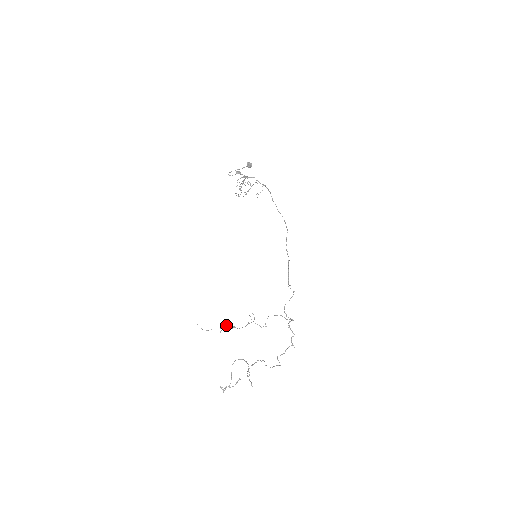
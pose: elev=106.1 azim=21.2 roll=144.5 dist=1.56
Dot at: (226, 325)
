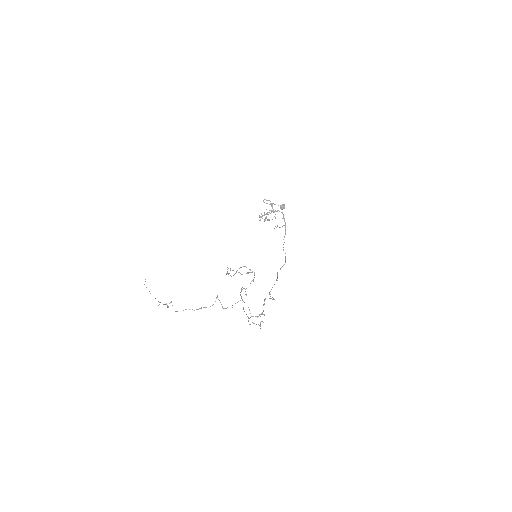
Dot at: (171, 301)
